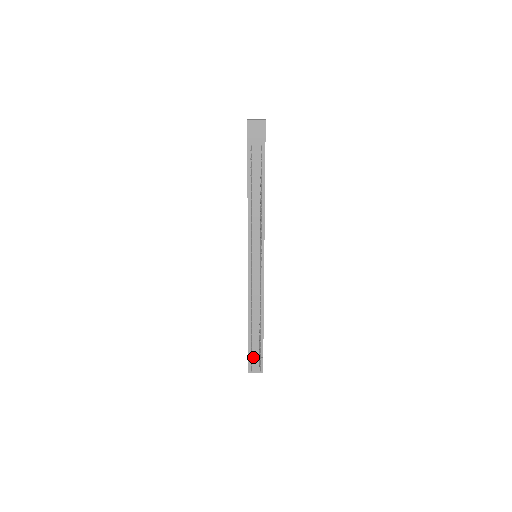
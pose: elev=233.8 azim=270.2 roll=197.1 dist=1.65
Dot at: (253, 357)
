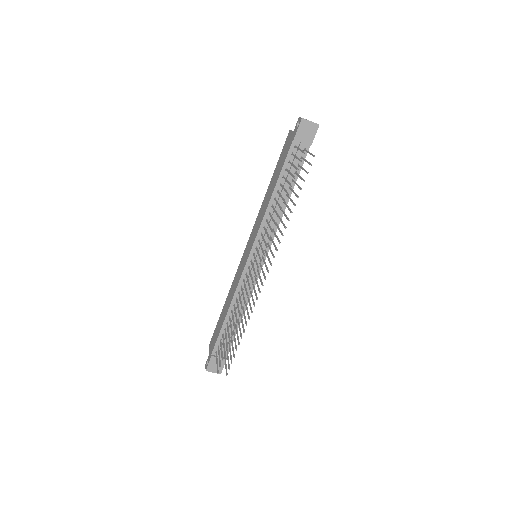
Dot at: (217, 356)
